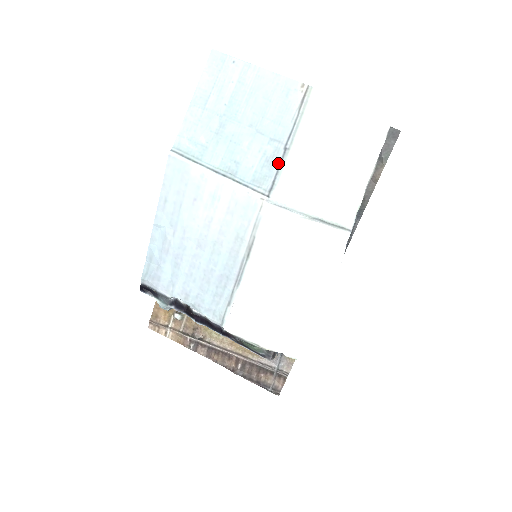
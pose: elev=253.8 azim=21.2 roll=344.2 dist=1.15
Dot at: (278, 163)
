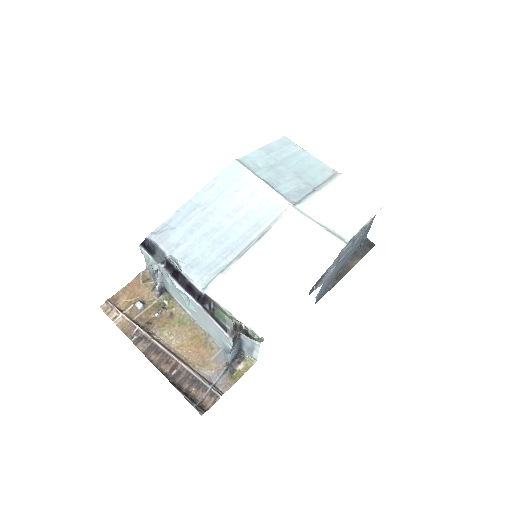
Dot at: (307, 194)
